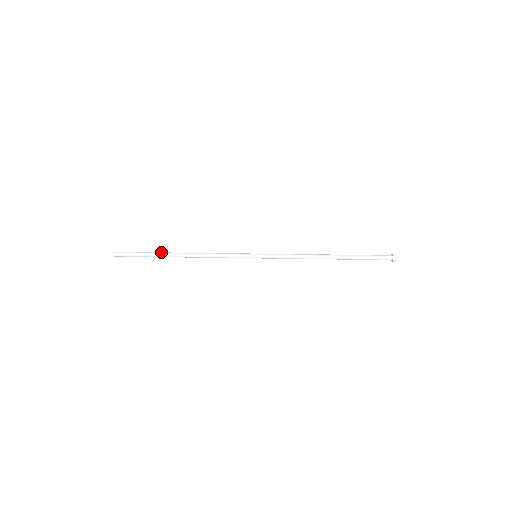
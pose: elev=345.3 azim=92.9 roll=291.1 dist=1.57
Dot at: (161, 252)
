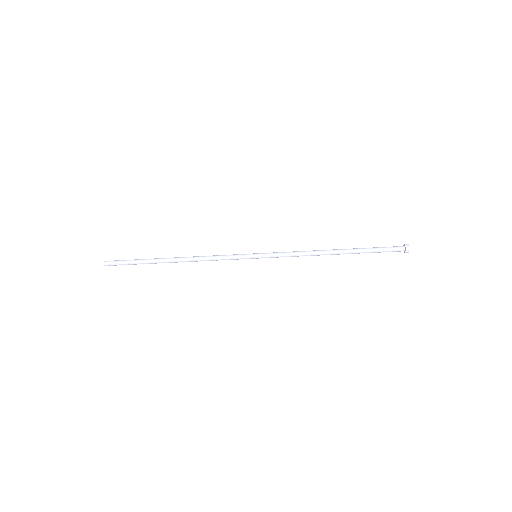
Dot at: (154, 258)
